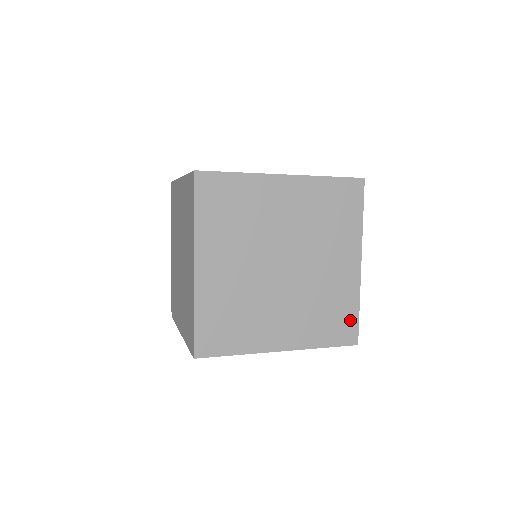
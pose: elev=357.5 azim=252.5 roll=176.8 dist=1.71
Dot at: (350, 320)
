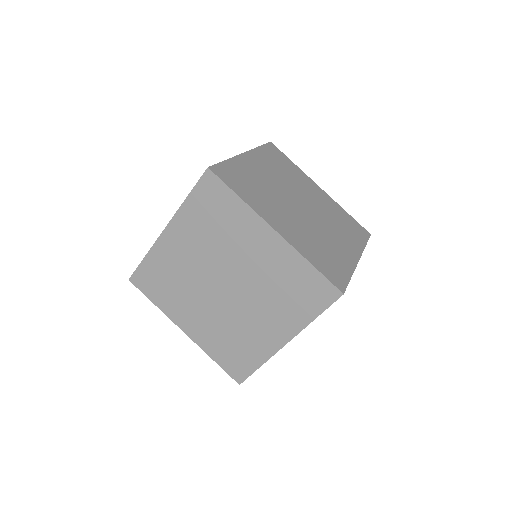
Dot at: (353, 222)
